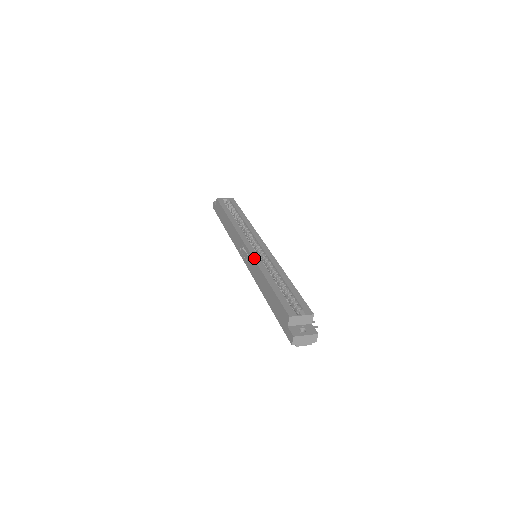
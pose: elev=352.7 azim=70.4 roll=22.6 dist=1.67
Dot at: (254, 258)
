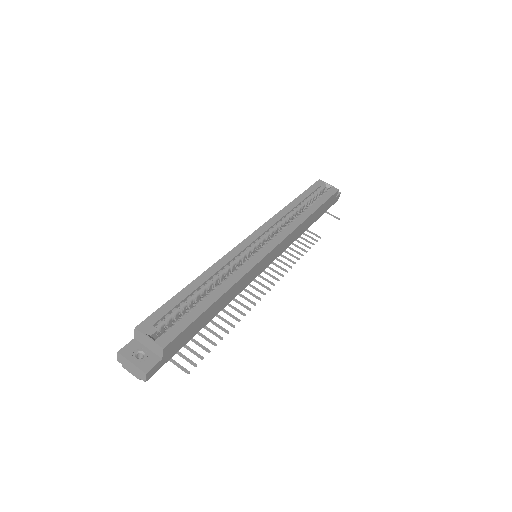
Dot at: (229, 252)
